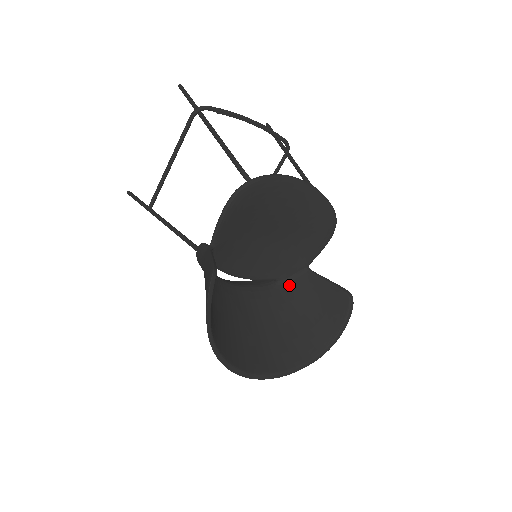
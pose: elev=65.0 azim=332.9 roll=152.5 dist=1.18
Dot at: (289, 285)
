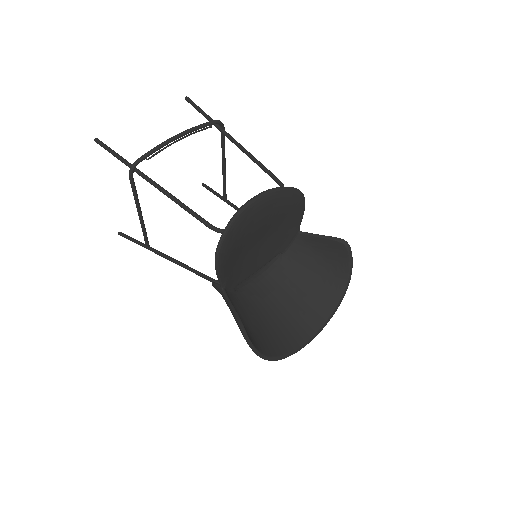
Dot at: (292, 251)
